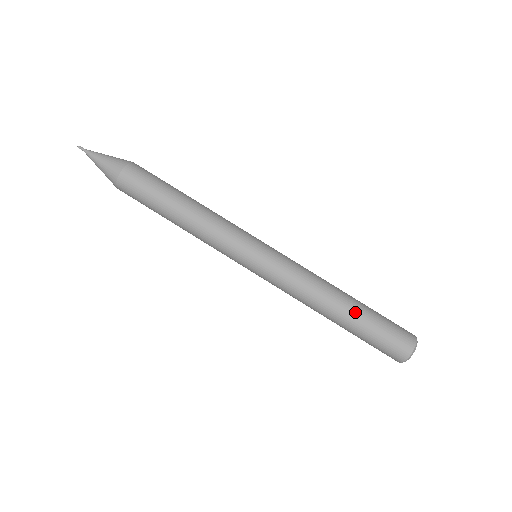
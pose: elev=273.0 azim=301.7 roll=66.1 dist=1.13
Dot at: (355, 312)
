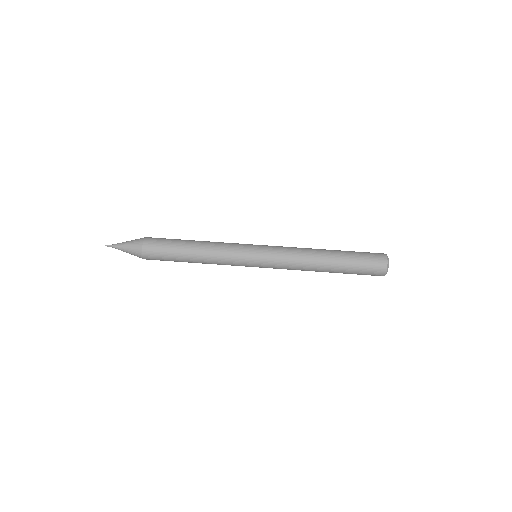
Dot at: (337, 253)
